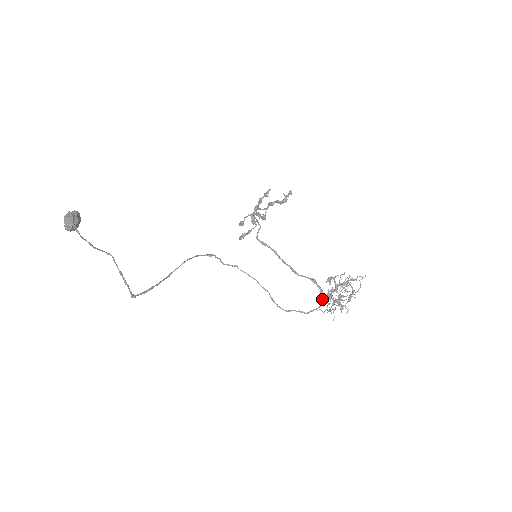
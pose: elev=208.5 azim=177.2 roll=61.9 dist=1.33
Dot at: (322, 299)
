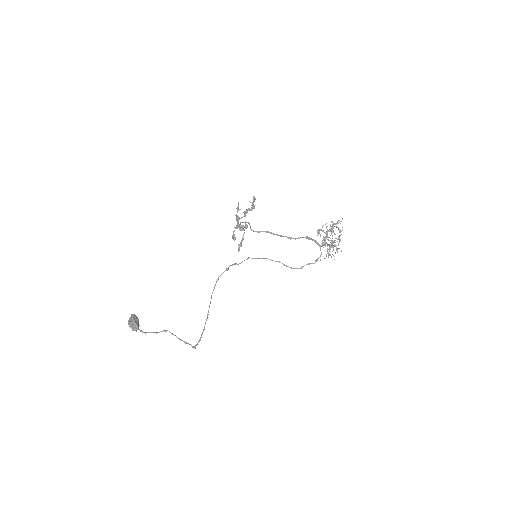
Dot at: (320, 248)
